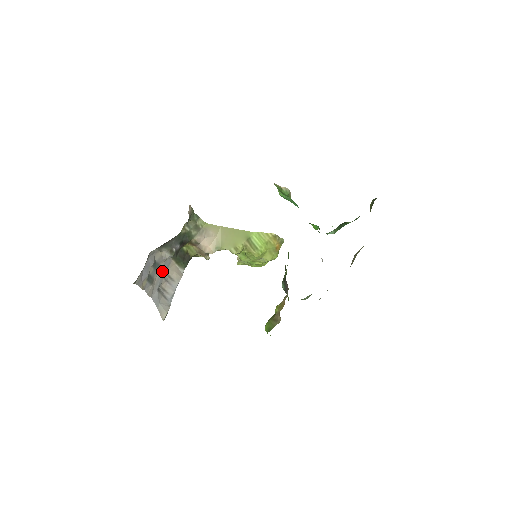
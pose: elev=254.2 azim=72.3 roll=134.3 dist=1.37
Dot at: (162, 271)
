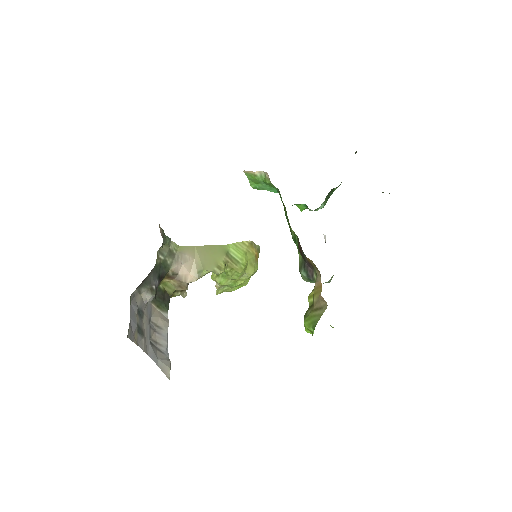
Dot at: (147, 319)
